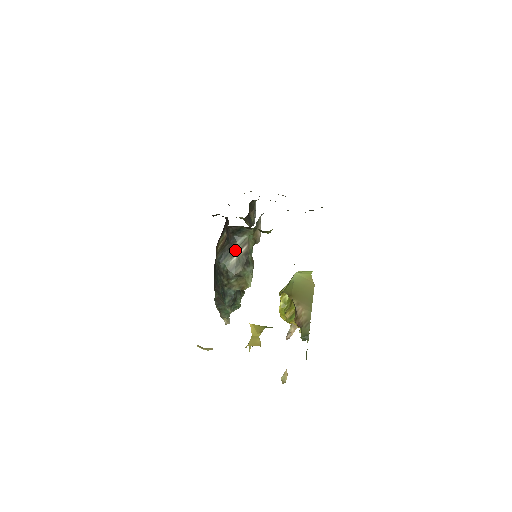
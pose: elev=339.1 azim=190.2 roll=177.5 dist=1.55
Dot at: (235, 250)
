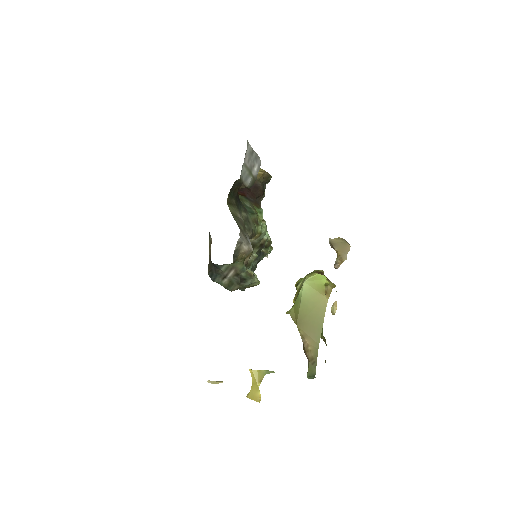
Dot at: (222, 274)
